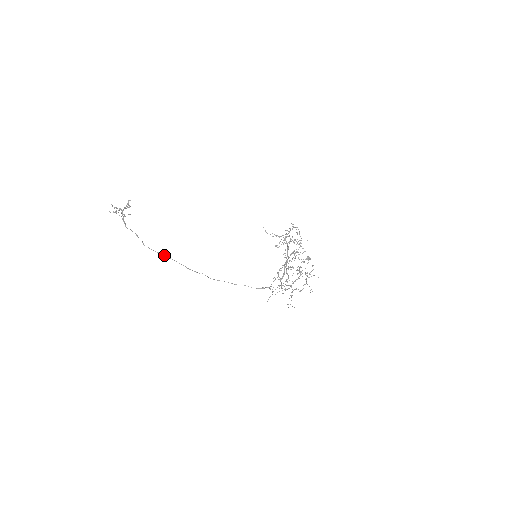
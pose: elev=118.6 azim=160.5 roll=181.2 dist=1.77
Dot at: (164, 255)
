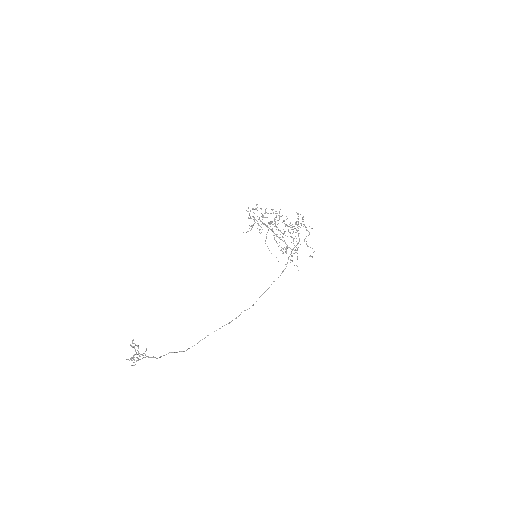
Dot at: (204, 338)
